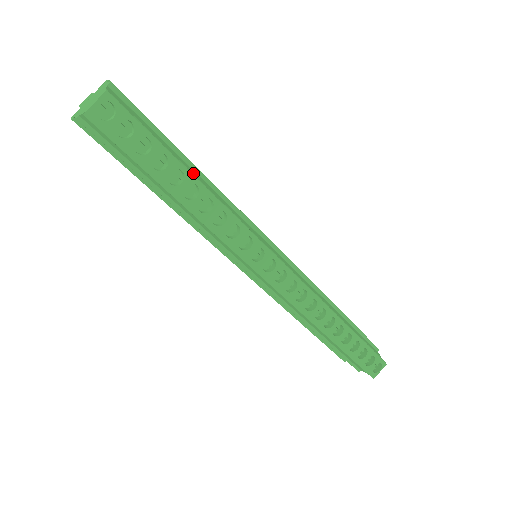
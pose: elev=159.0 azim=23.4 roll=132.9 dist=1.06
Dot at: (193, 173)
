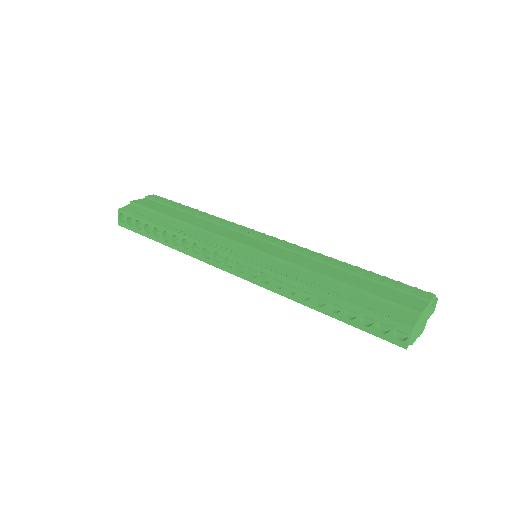
Dot at: (170, 224)
